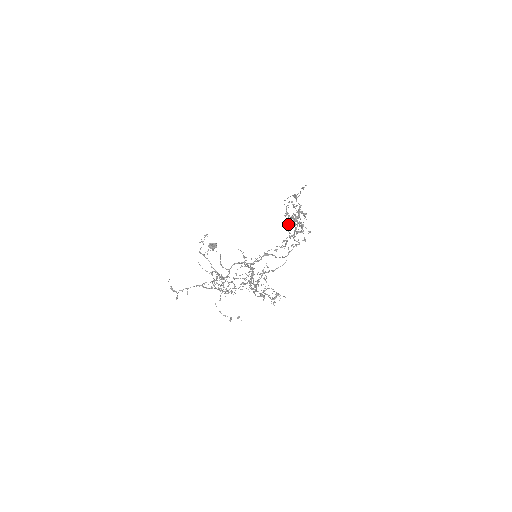
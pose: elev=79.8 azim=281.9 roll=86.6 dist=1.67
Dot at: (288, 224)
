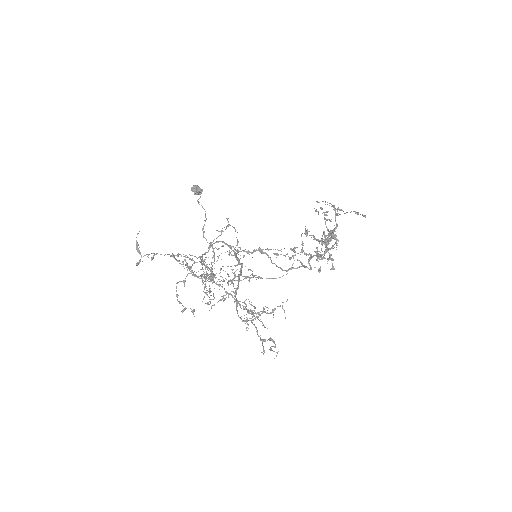
Dot at: (306, 232)
